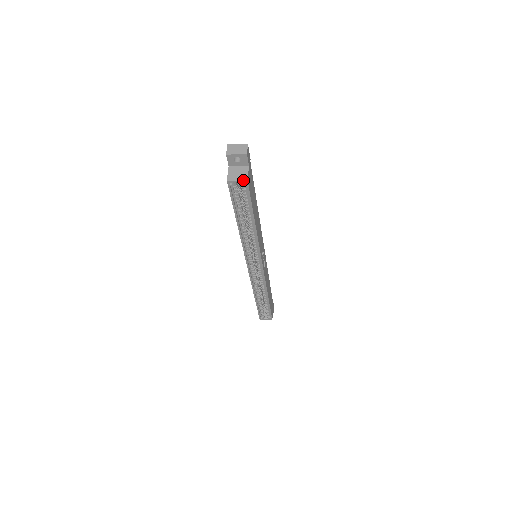
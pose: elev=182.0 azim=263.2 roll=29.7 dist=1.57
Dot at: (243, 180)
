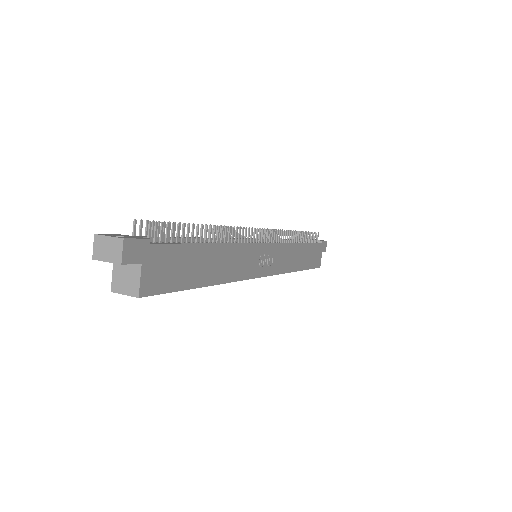
Dot at: (132, 296)
